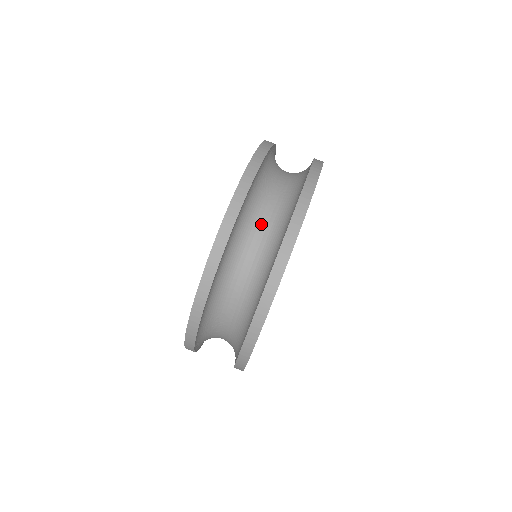
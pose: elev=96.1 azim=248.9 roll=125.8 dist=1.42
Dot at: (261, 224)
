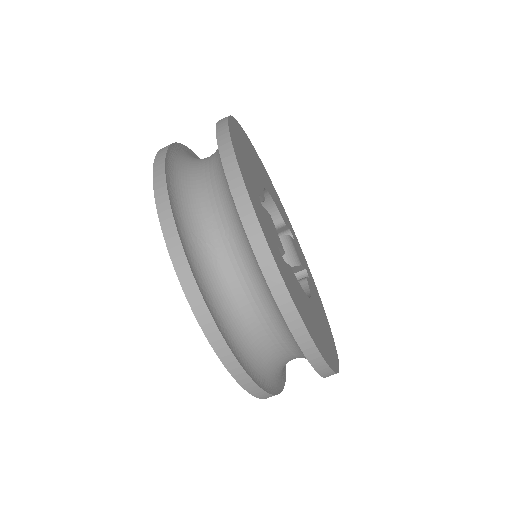
Dot at: (242, 293)
